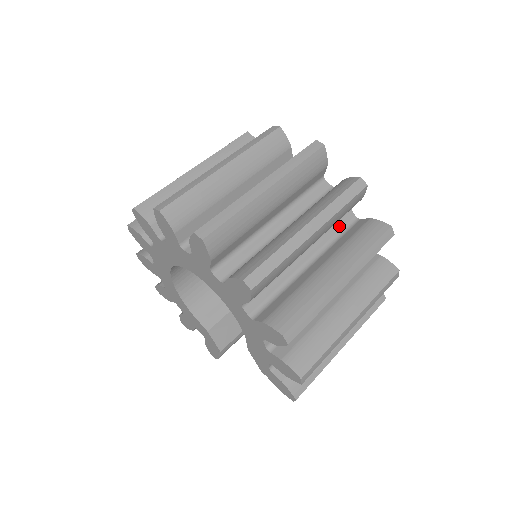
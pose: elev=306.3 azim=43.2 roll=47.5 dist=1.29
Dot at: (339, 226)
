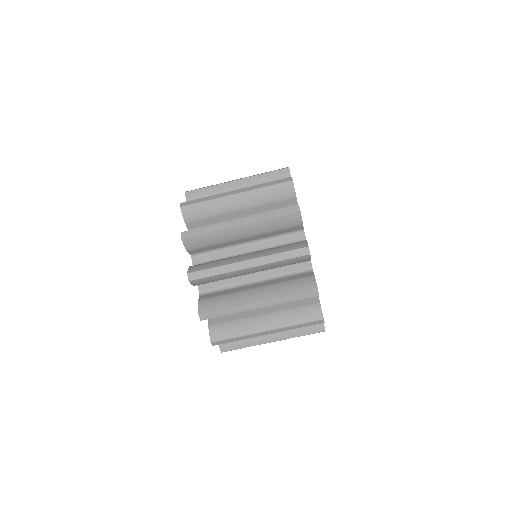
Dot at: occluded
